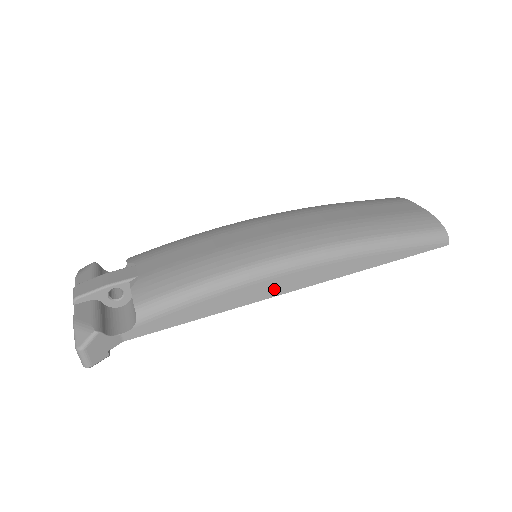
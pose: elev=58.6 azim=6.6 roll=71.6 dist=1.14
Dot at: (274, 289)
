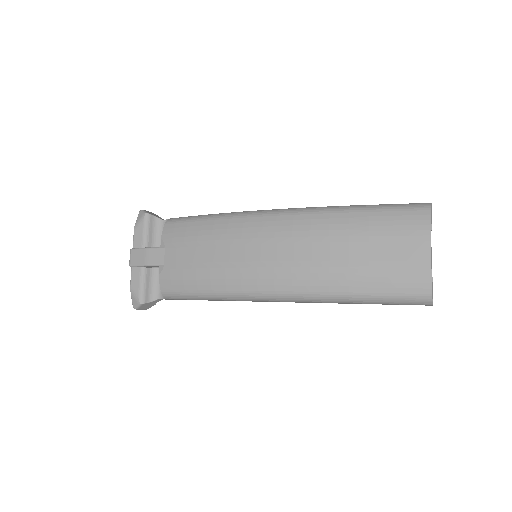
Dot at: (257, 301)
